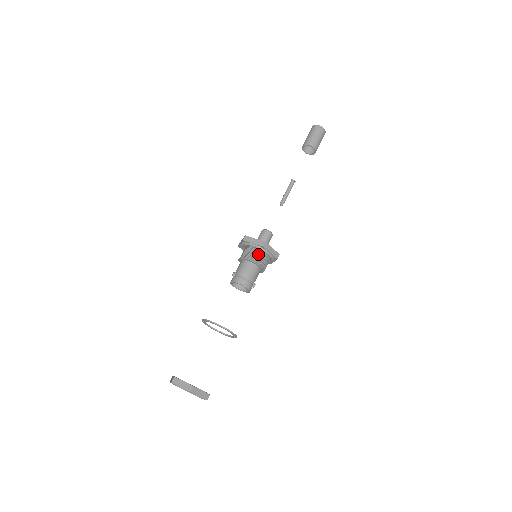
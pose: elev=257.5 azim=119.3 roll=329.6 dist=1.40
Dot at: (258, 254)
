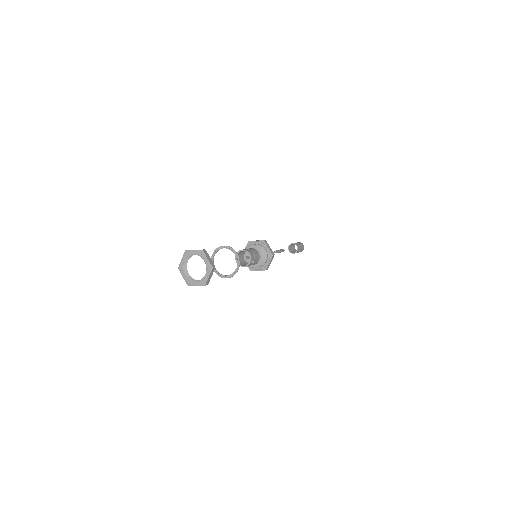
Dot at: (259, 246)
